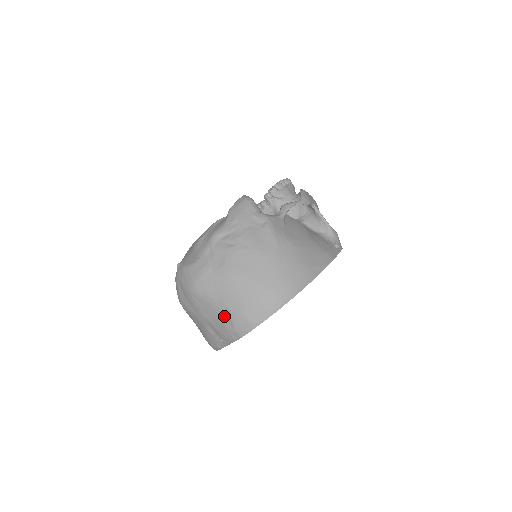
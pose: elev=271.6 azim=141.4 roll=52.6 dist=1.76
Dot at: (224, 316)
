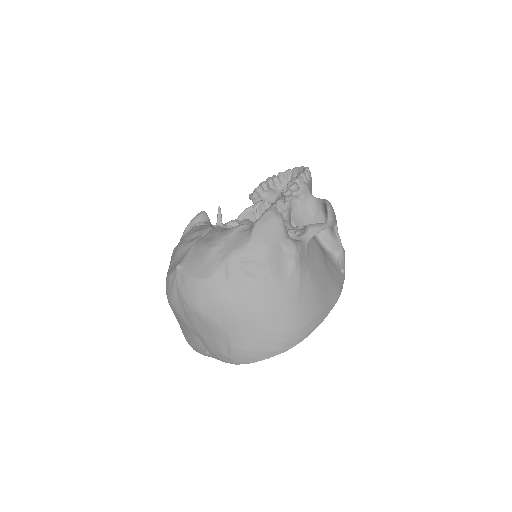
Dot at: (223, 342)
